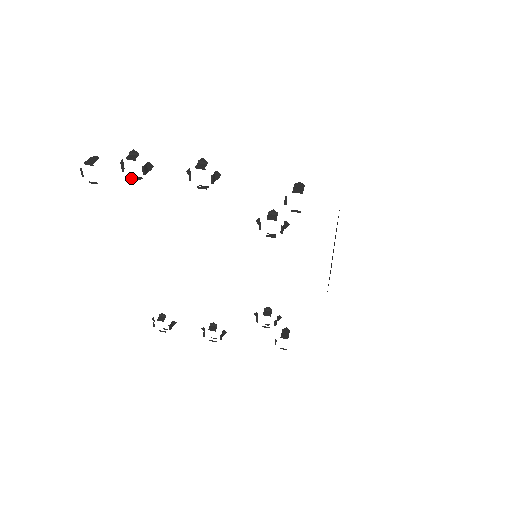
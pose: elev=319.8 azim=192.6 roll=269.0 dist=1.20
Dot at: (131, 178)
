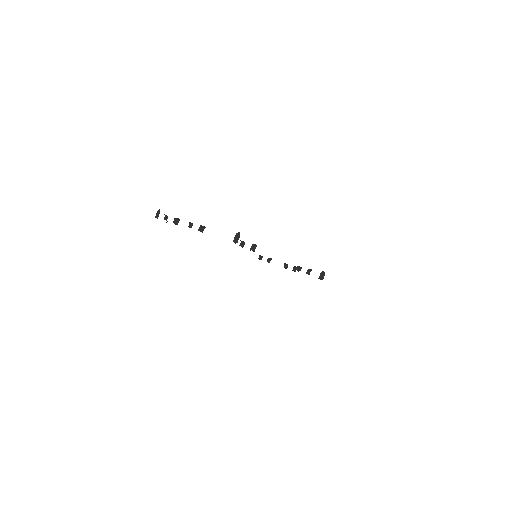
Dot at: (175, 224)
